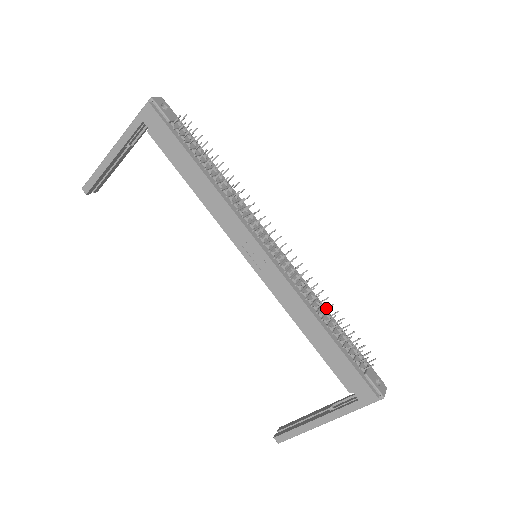
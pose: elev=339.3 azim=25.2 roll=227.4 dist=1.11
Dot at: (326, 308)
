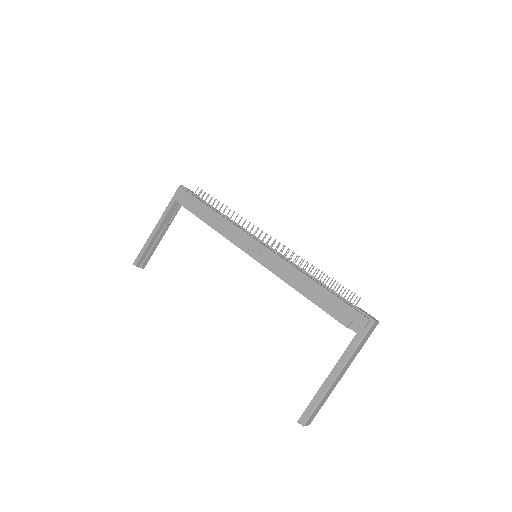
Dot at: (313, 273)
